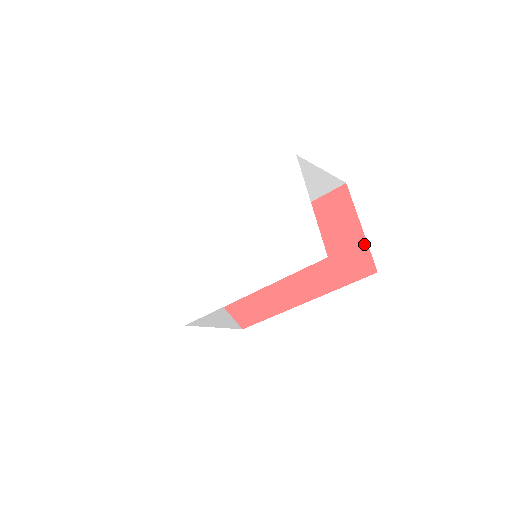
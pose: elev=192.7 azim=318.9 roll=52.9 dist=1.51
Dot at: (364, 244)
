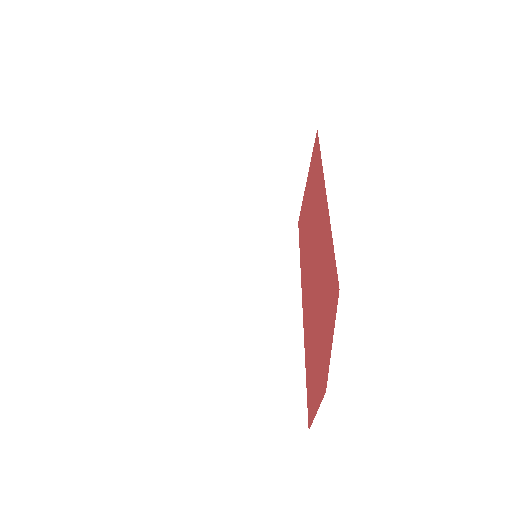
Dot at: (310, 164)
